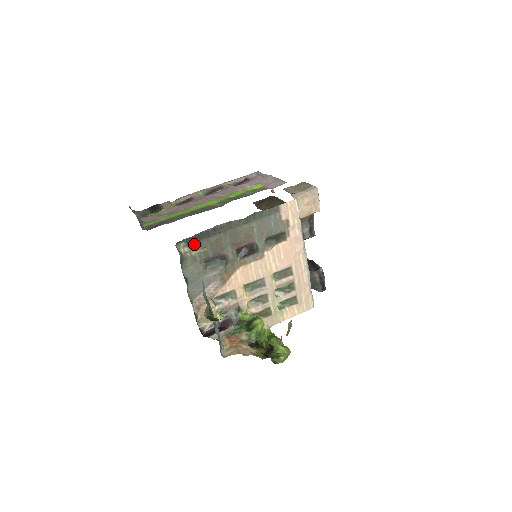
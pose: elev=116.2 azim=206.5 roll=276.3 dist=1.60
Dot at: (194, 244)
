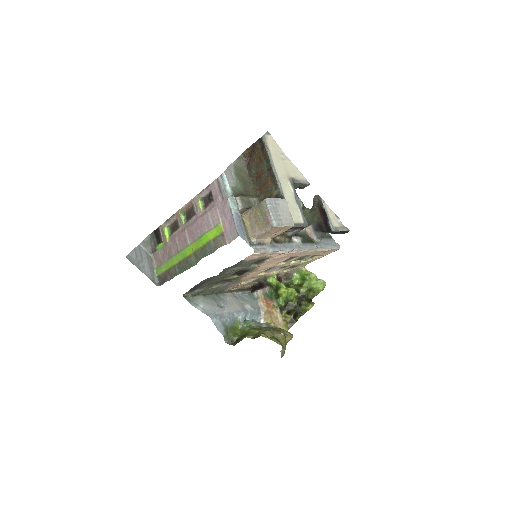
Dot at: (195, 290)
